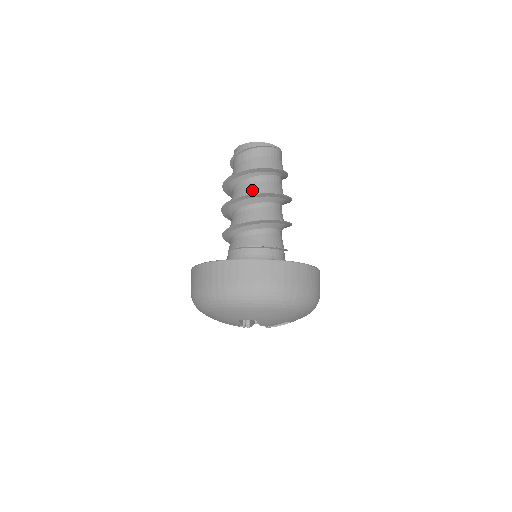
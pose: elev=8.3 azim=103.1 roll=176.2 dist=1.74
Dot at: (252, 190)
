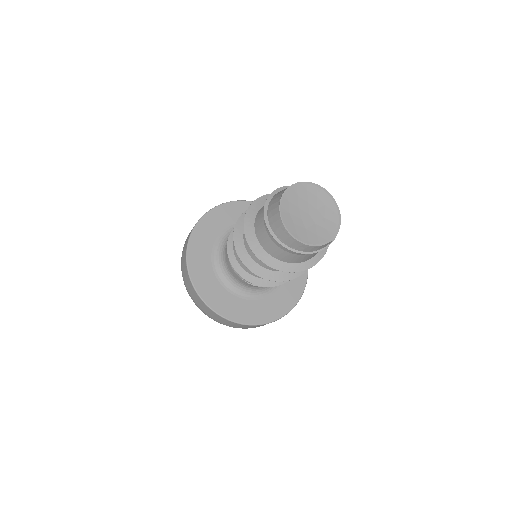
Dot at: occluded
